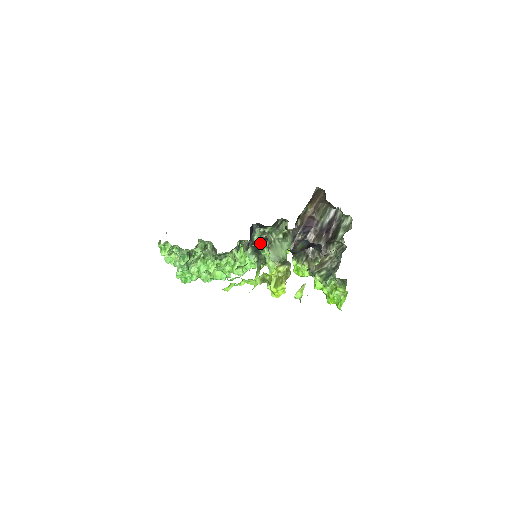
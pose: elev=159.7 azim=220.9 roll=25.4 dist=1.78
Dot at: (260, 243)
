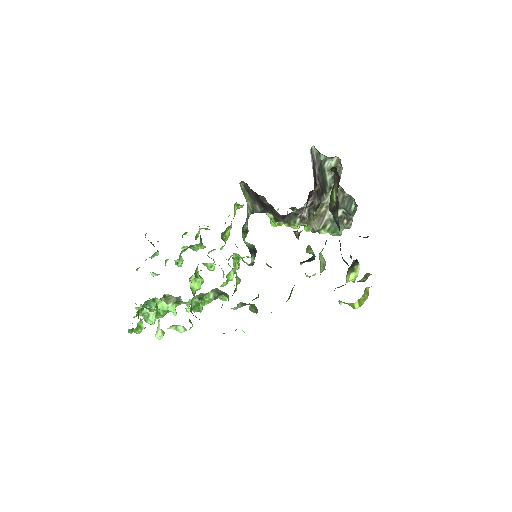
Dot at: occluded
